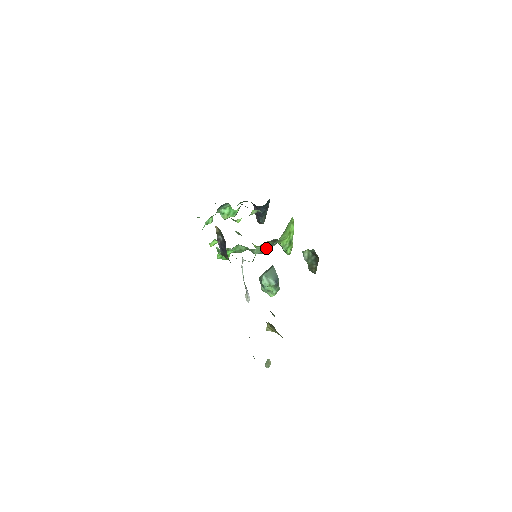
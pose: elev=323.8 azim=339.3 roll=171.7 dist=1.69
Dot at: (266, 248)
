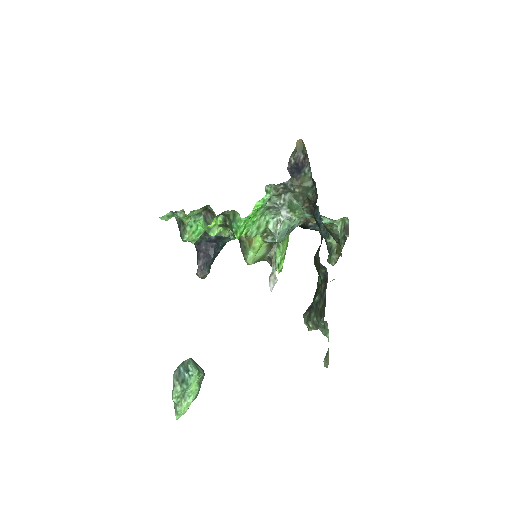
Dot at: (297, 219)
